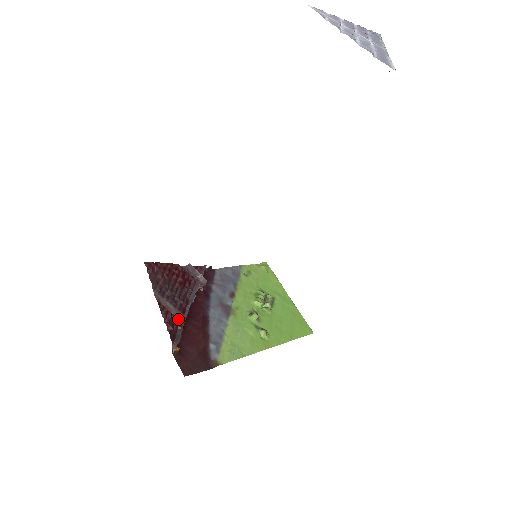
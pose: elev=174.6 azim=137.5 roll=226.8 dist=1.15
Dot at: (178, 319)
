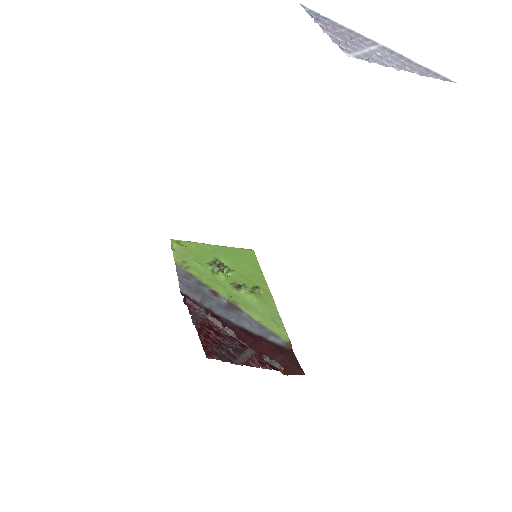
Dot at: (254, 355)
